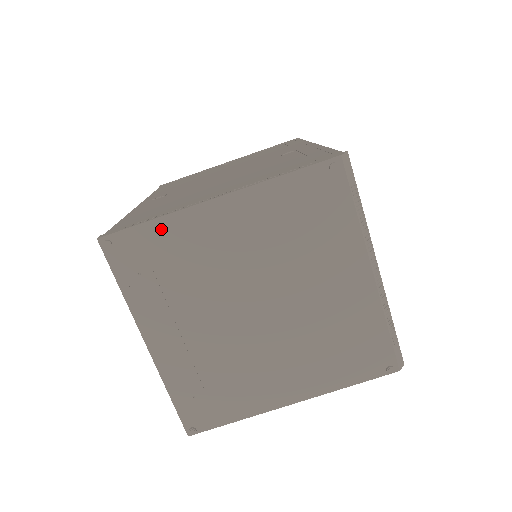
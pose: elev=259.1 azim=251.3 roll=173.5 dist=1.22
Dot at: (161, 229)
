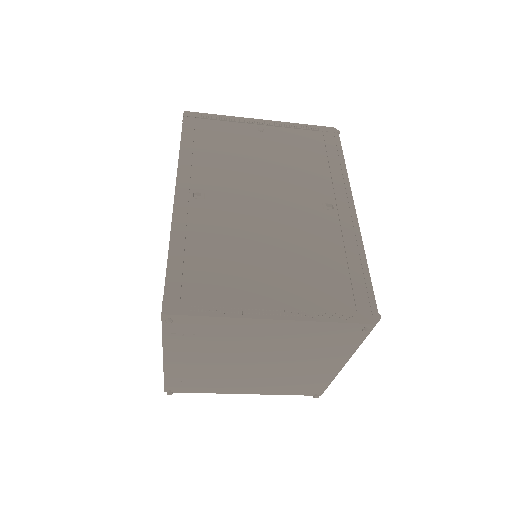
Dot at: (217, 322)
